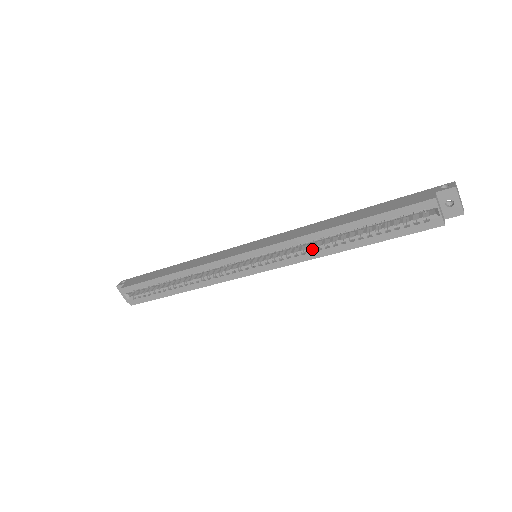
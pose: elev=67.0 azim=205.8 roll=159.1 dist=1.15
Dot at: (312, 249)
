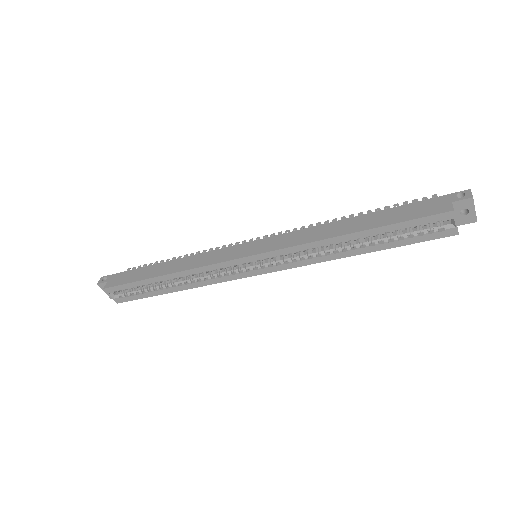
Dot at: (319, 253)
